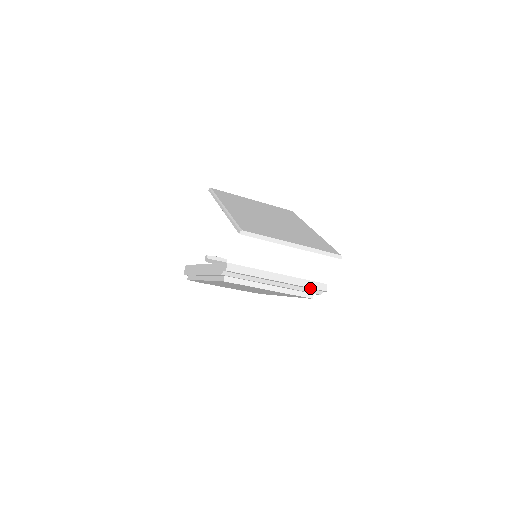
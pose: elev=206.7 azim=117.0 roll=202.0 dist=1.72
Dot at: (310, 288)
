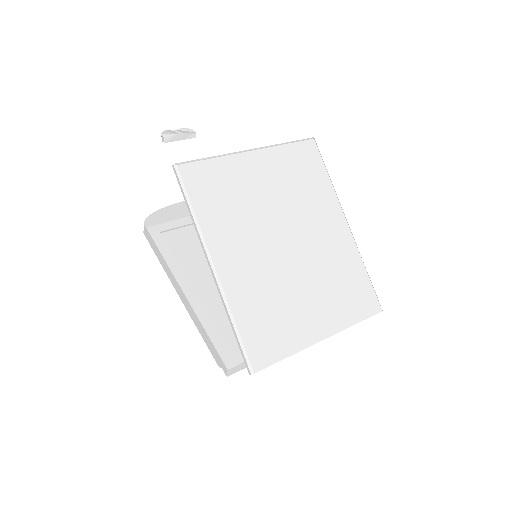
Dot at: occluded
